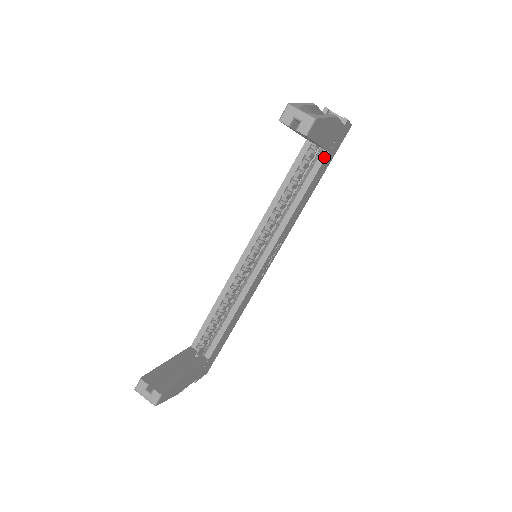
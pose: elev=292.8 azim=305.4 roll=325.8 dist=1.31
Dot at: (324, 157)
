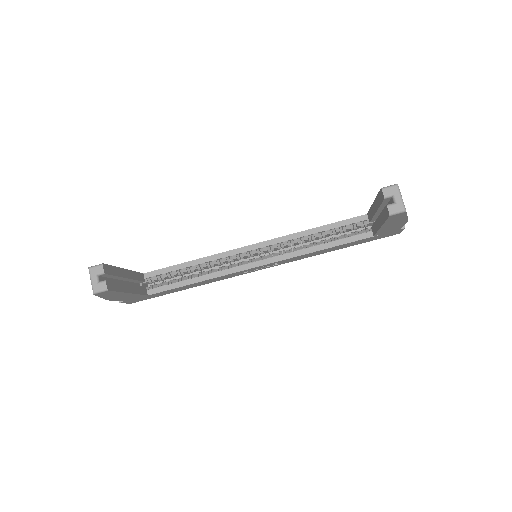
Dot at: (367, 236)
